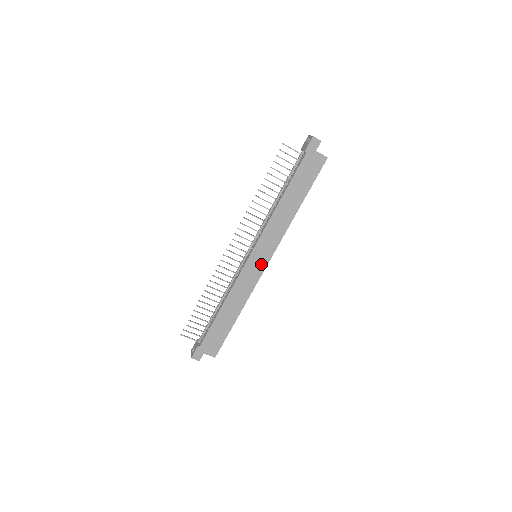
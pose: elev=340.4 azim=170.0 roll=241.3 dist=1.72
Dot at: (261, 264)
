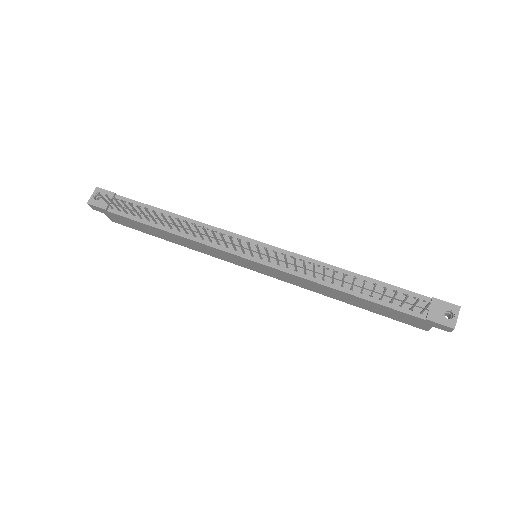
Dot at: (249, 266)
